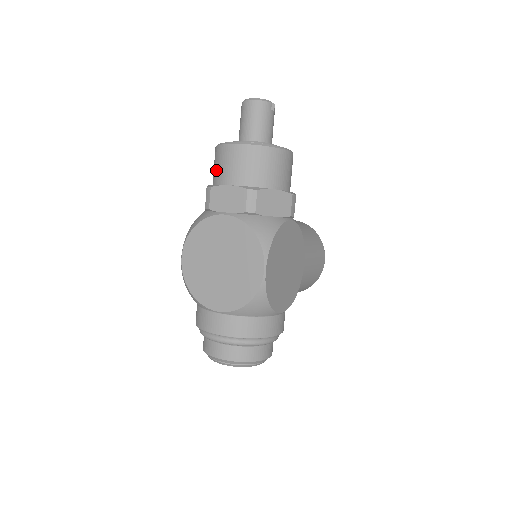
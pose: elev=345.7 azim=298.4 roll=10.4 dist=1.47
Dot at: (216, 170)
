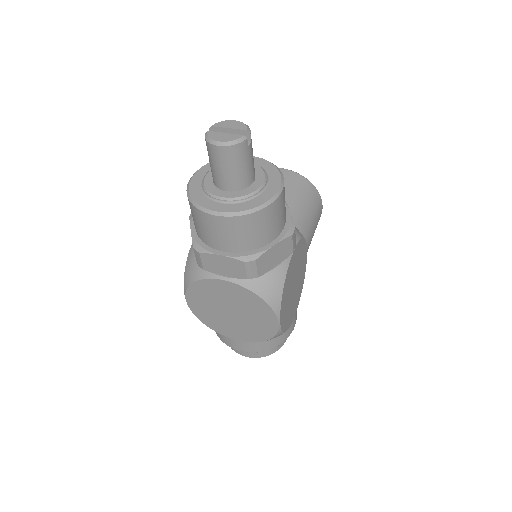
Dot at: (198, 228)
